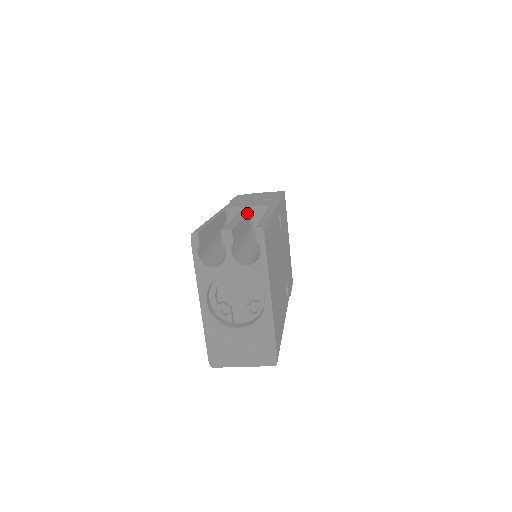
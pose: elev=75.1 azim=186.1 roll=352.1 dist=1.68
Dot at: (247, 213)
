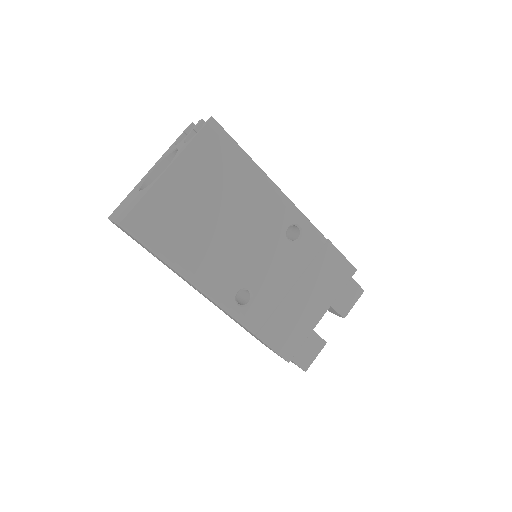
Dot at: occluded
